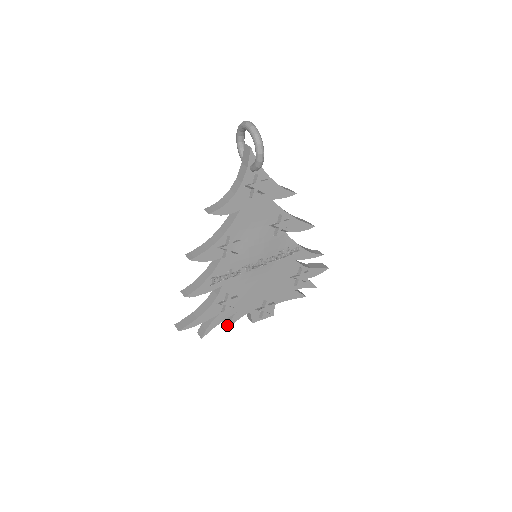
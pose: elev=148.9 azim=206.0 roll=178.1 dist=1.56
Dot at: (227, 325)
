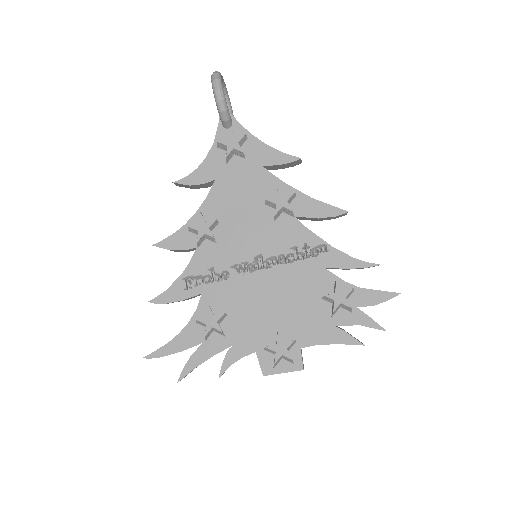
Dot at: (220, 370)
